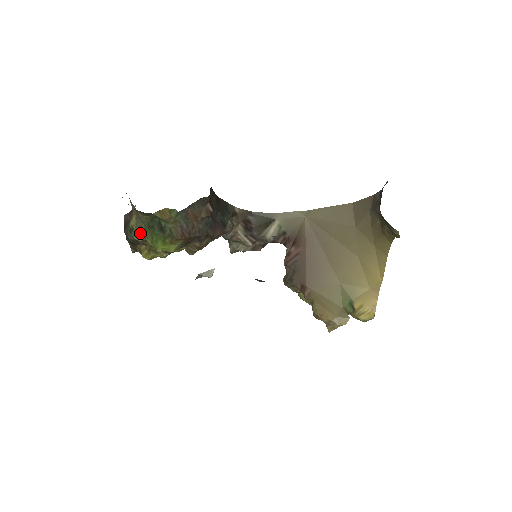
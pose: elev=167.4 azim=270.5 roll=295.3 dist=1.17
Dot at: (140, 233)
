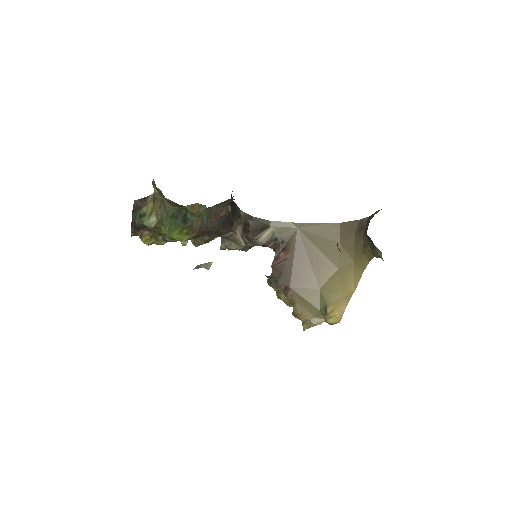
Dot at: (159, 220)
